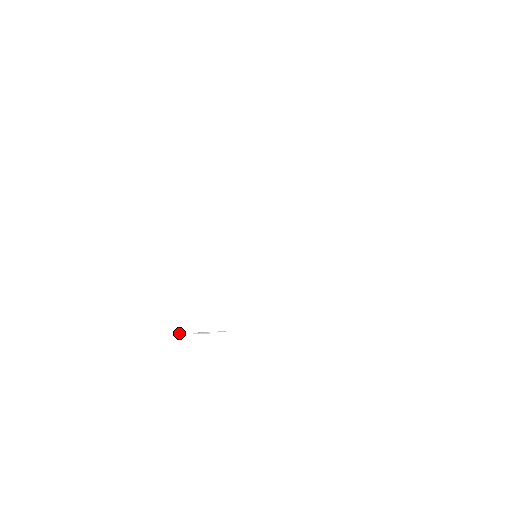
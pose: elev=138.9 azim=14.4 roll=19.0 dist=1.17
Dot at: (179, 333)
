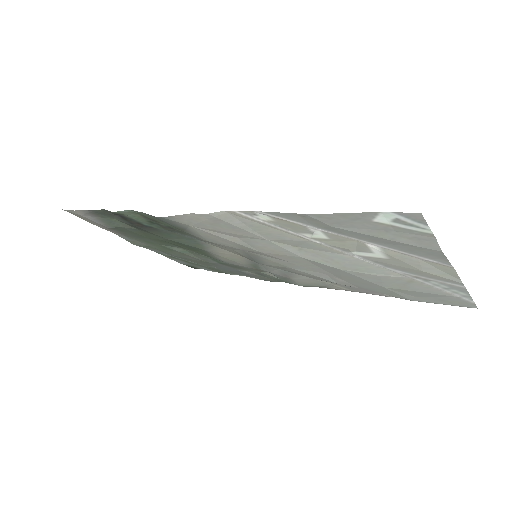
Dot at: (250, 211)
